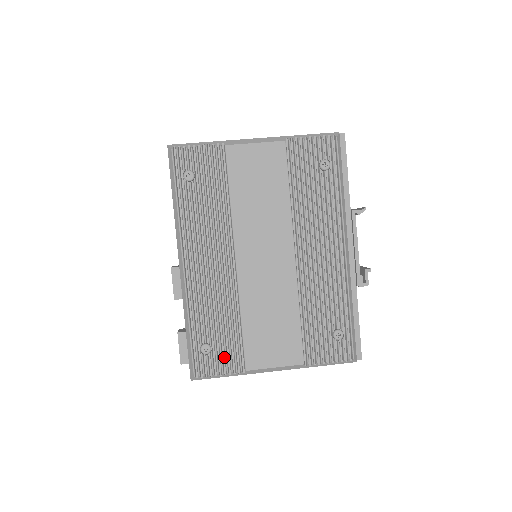
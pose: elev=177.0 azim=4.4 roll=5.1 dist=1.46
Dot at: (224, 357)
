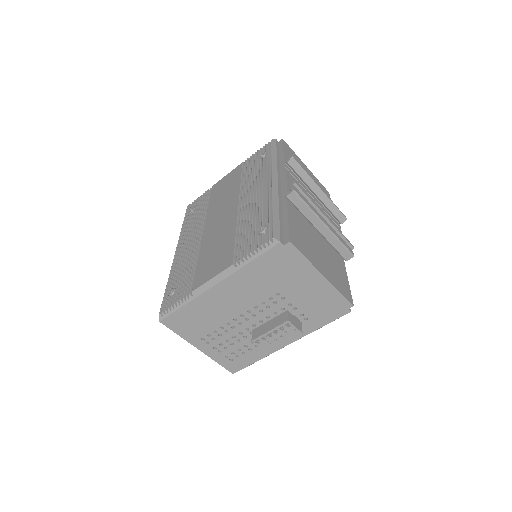
Dot at: (183, 292)
